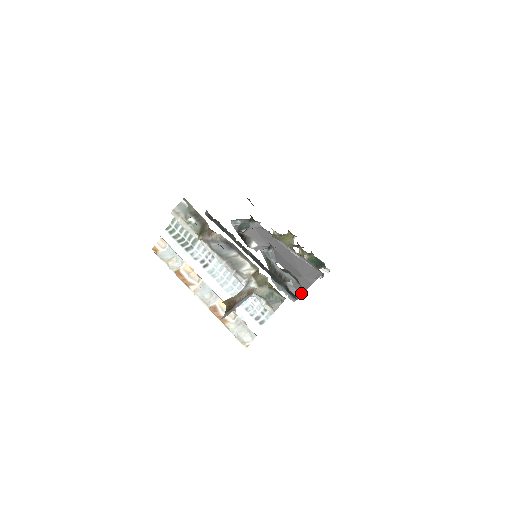
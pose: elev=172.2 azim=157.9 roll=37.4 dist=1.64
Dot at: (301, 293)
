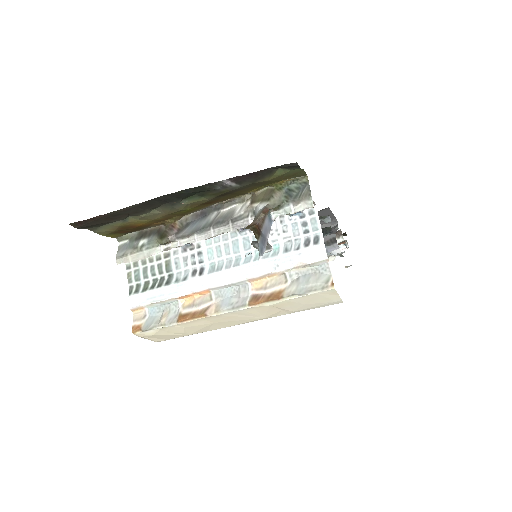
Dot at: (334, 233)
